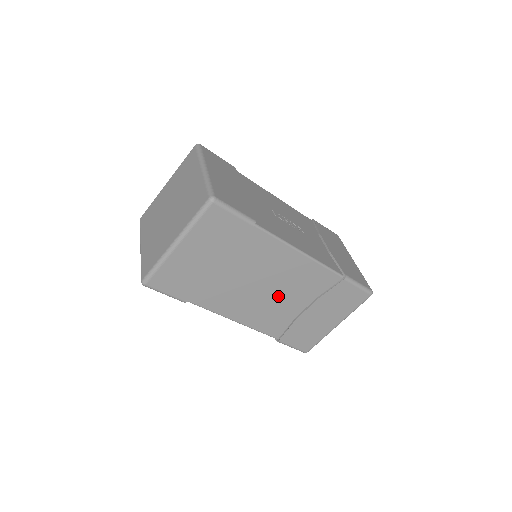
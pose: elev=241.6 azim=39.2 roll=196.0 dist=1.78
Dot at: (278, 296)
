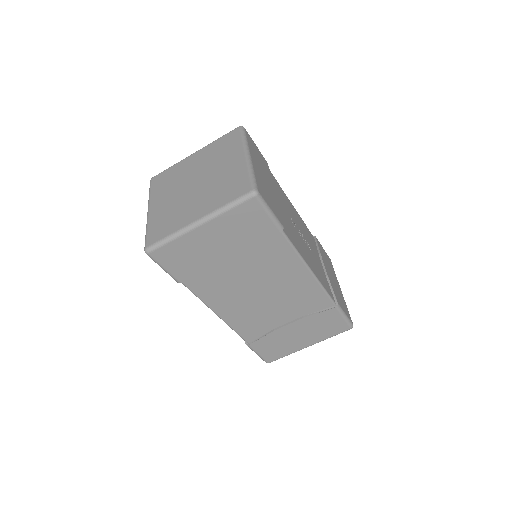
Dot at: (269, 304)
